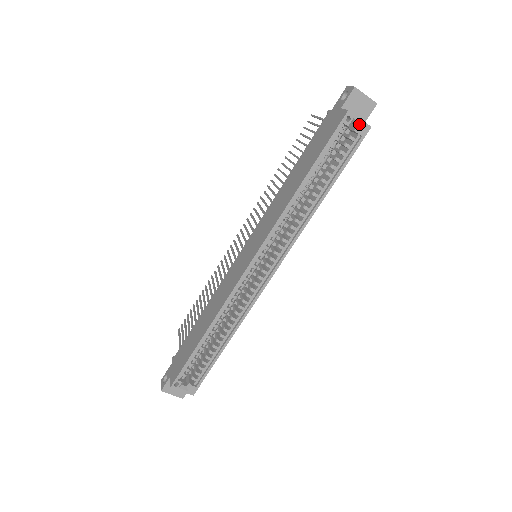
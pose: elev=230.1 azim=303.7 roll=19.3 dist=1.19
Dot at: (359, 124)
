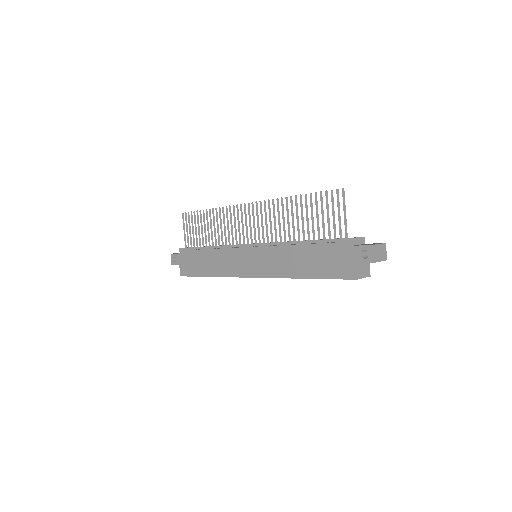
Dot at: (362, 276)
